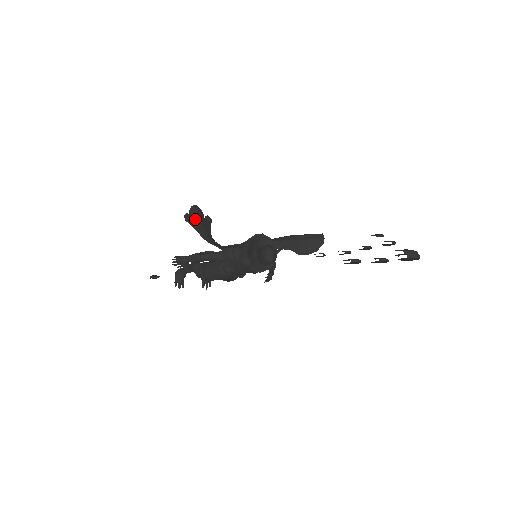
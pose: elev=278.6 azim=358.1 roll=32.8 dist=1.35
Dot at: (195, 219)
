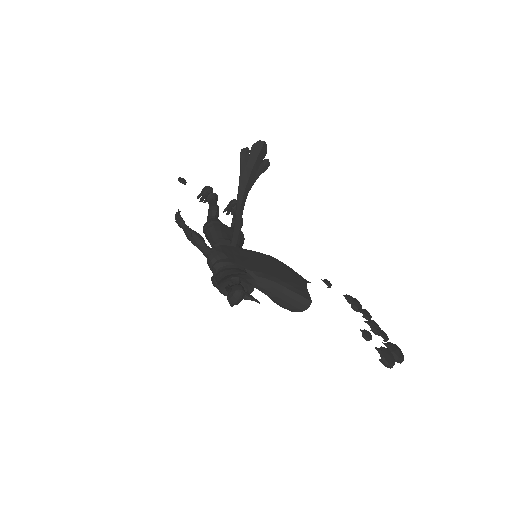
Dot at: (250, 159)
